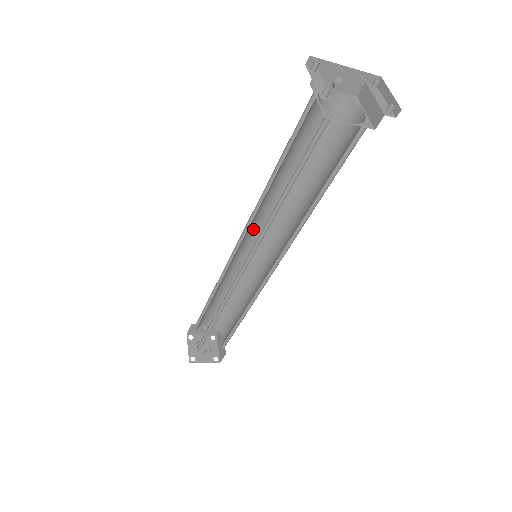
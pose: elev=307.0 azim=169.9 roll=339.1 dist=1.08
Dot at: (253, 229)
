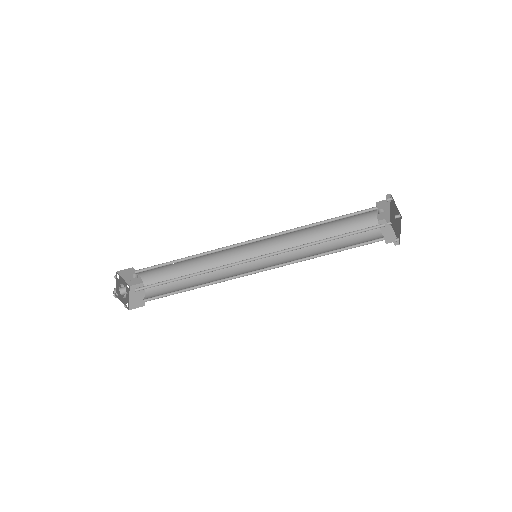
Dot at: (266, 239)
